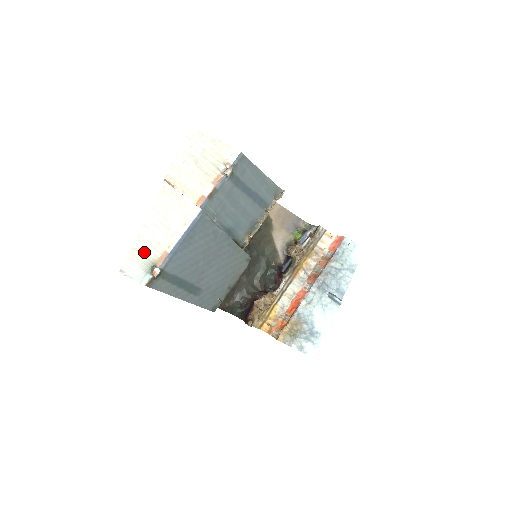
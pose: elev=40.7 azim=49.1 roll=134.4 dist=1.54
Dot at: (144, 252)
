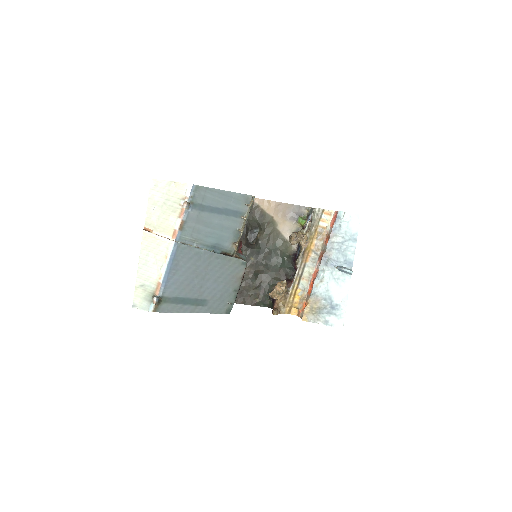
Dot at: (144, 287)
